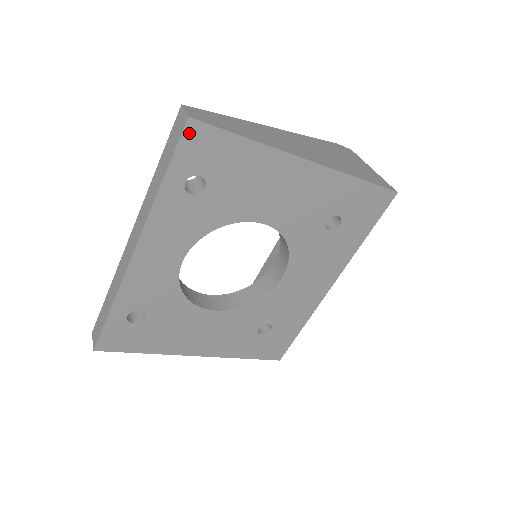
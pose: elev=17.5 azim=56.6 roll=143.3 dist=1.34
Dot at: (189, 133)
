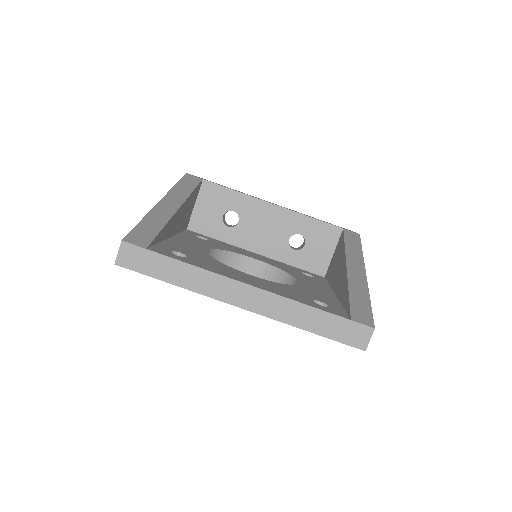
Dot at: (353, 345)
